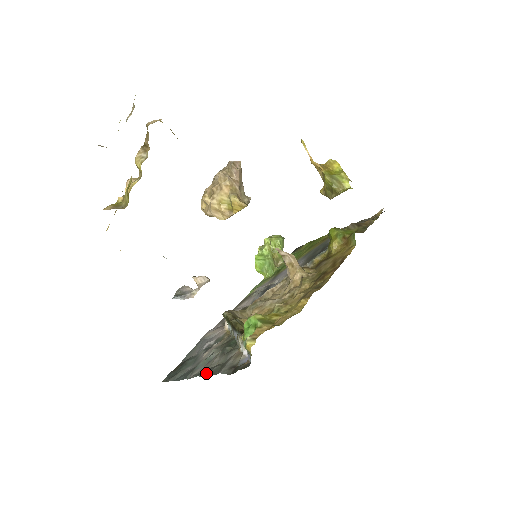
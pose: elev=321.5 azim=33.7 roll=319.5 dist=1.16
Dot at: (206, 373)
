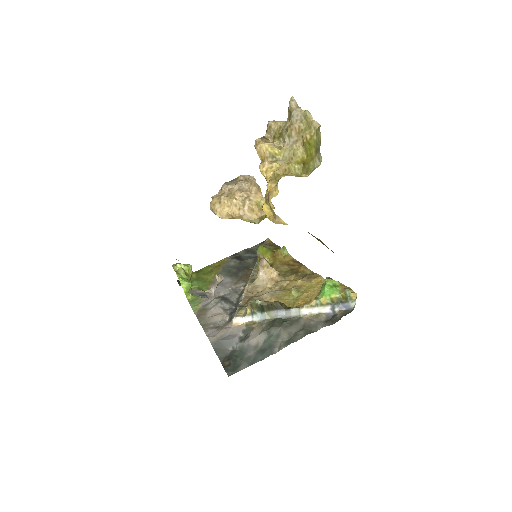
Dot at: (300, 337)
